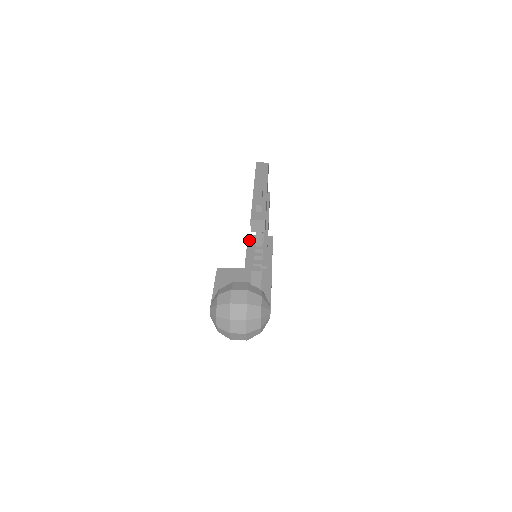
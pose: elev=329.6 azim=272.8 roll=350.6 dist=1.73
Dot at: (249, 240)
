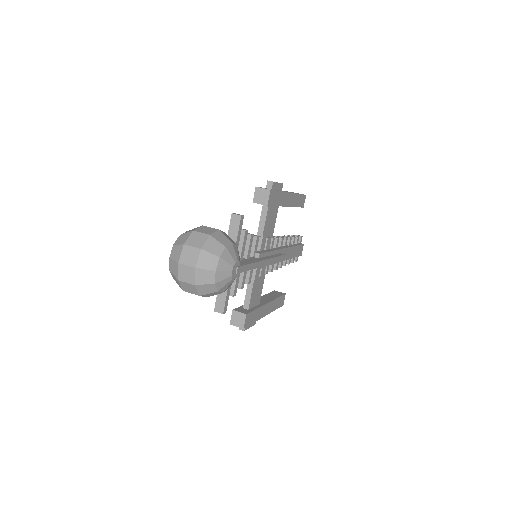
Dot at: occluded
